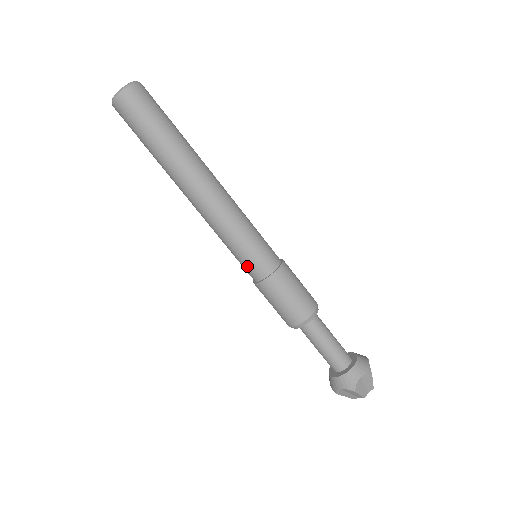
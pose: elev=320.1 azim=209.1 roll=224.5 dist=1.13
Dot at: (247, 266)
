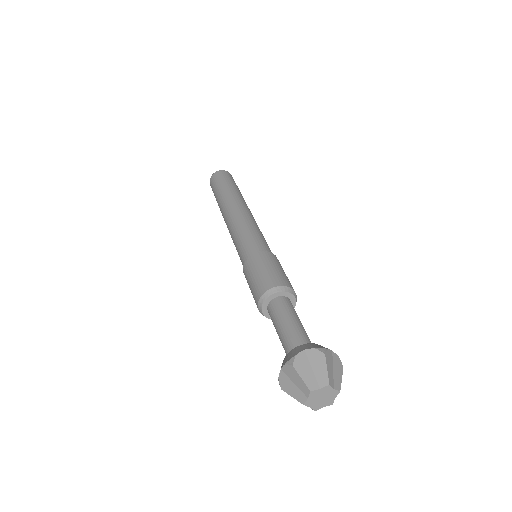
Dot at: (241, 255)
